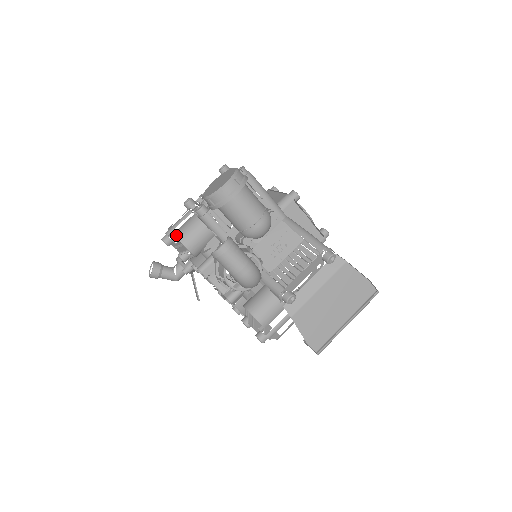
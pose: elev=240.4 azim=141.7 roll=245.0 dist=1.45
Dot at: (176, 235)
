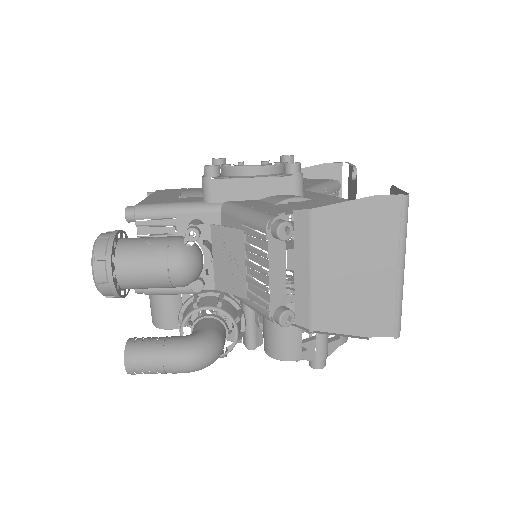
Dot at: occluded
